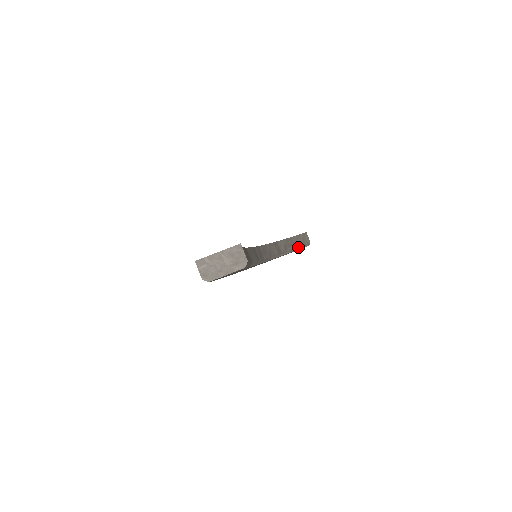
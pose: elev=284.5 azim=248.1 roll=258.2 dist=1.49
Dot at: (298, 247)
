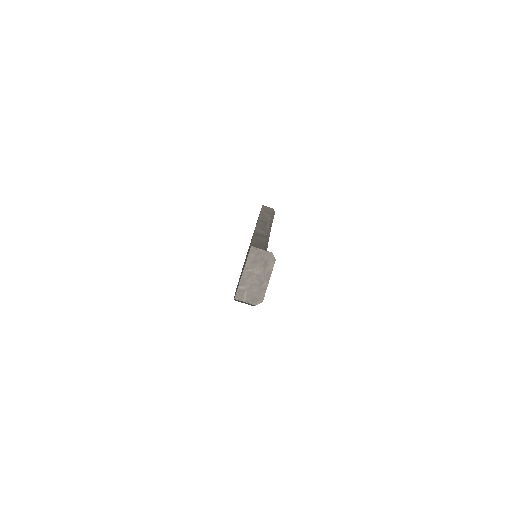
Dot at: (270, 221)
